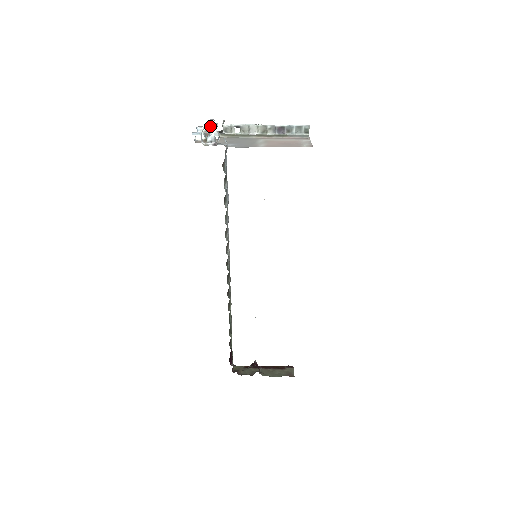
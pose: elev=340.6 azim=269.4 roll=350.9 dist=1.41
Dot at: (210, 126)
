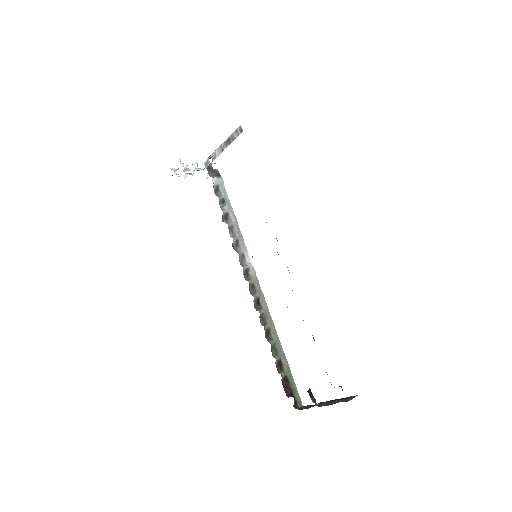
Dot at: occluded
